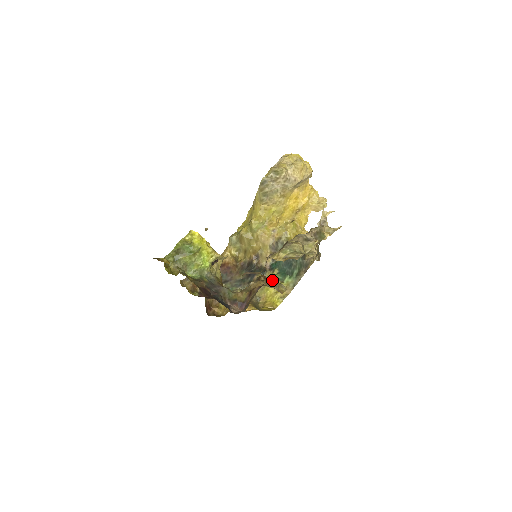
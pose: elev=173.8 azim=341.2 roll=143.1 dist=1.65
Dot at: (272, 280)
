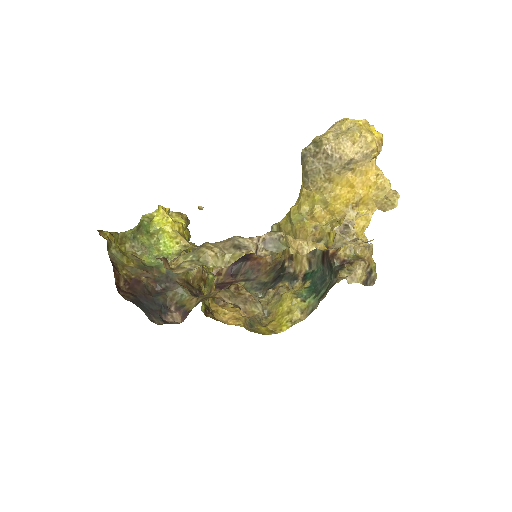
Dot at: (246, 294)
